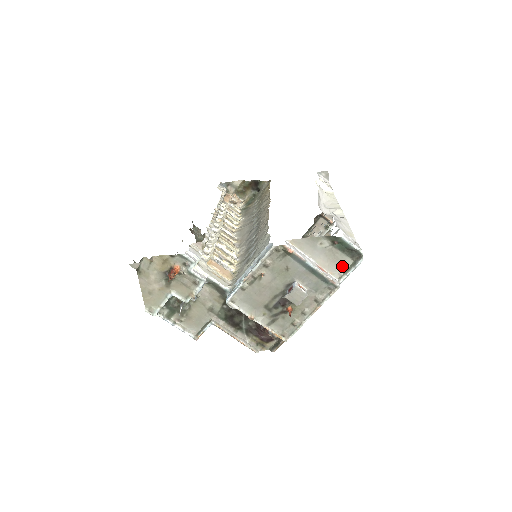
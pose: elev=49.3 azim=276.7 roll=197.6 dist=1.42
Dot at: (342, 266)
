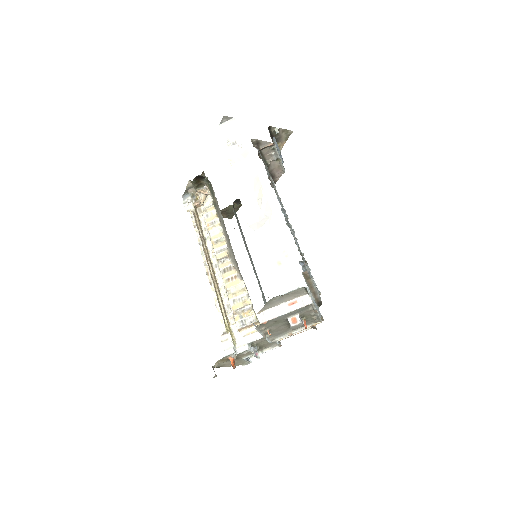
Dot at: (301, 292)
